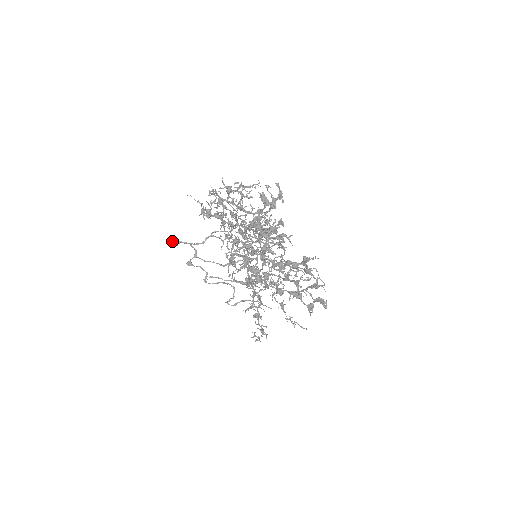
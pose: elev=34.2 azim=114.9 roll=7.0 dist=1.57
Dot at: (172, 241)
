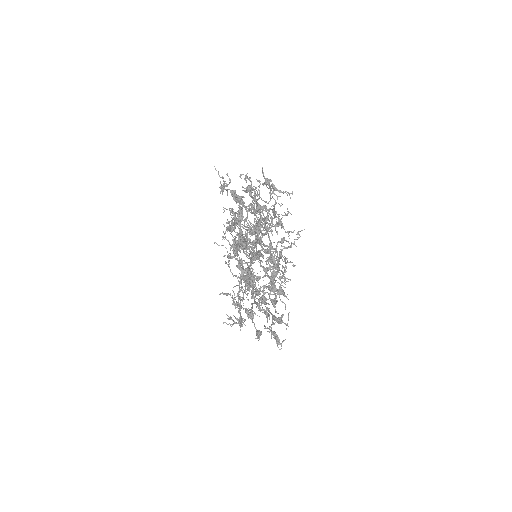
Dot at: occluded
